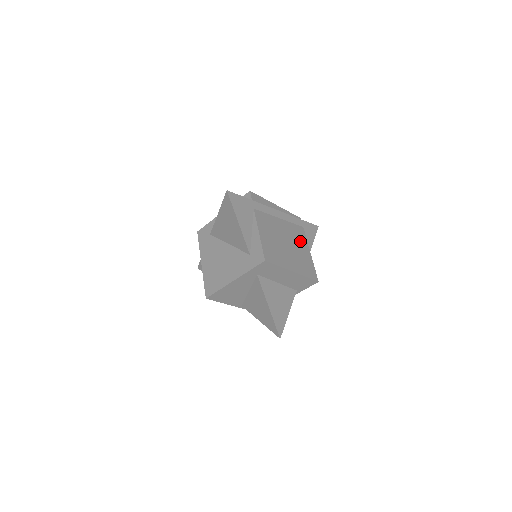
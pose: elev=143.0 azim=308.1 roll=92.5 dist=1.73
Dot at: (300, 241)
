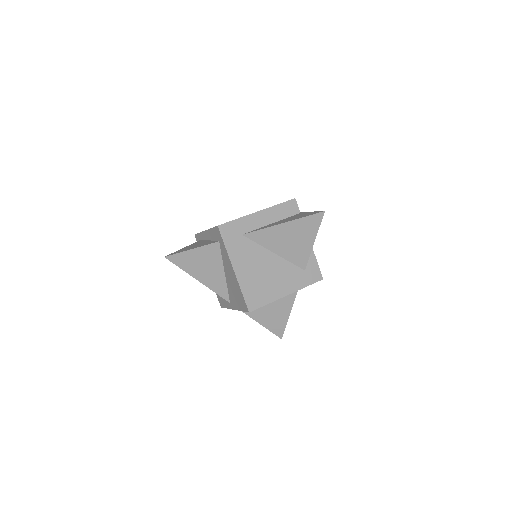
Dot at: occluded
